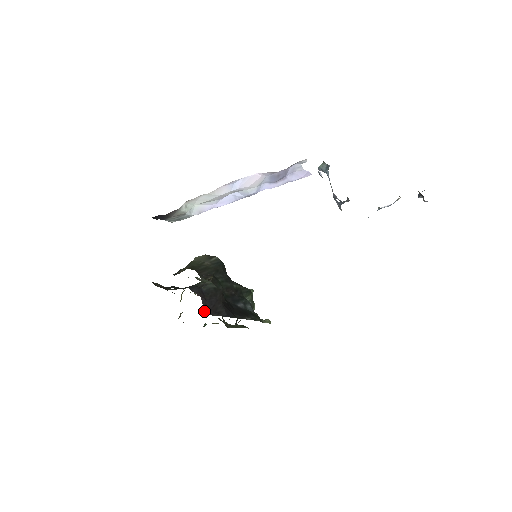
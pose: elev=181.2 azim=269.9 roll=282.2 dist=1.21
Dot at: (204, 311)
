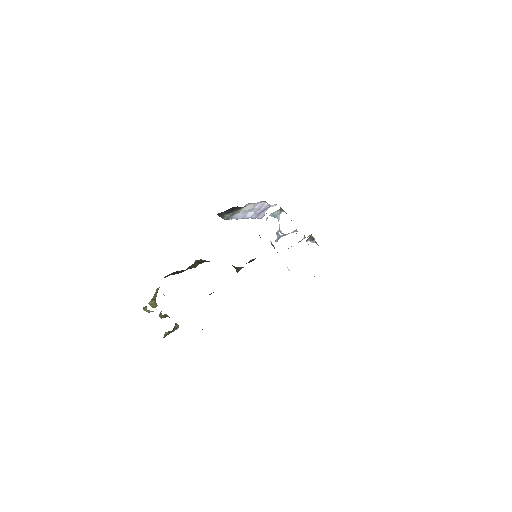
Dot at: occluded
